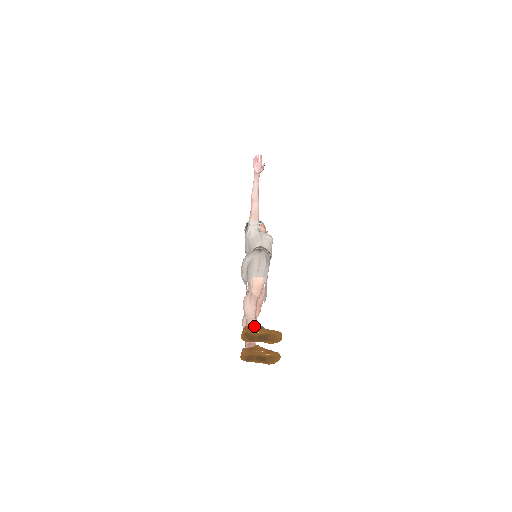
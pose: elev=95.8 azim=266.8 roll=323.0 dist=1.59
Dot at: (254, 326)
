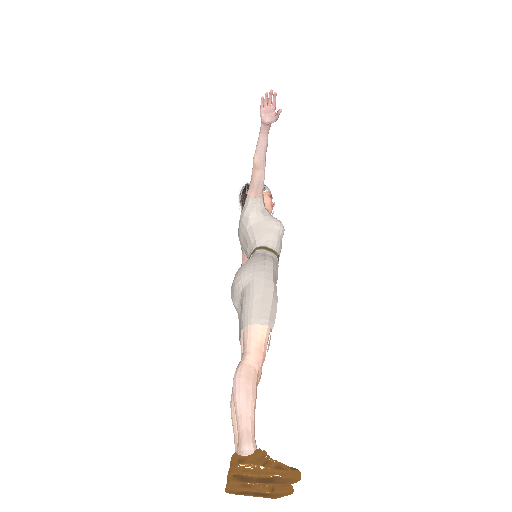
Dot at: (252, 461)
